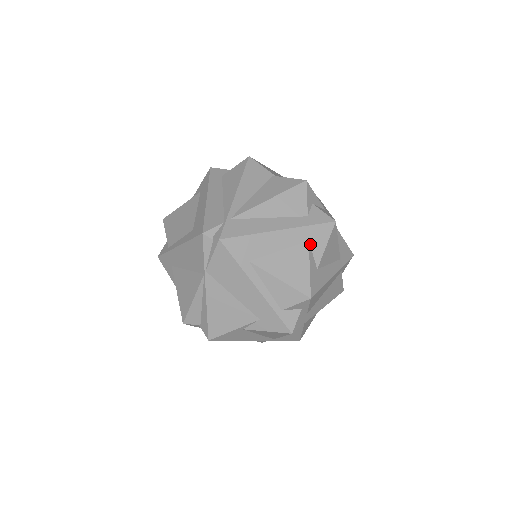
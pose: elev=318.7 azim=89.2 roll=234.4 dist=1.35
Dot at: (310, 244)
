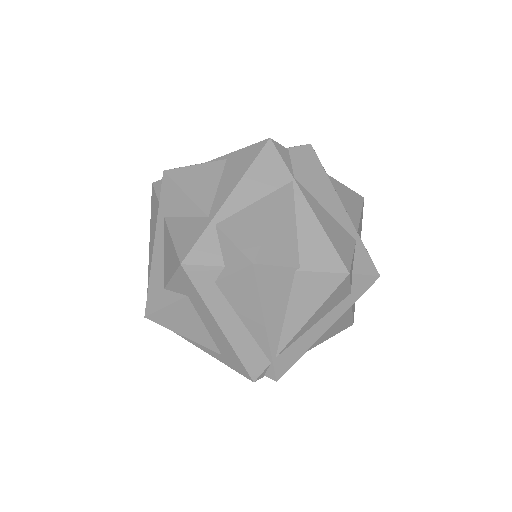
Dot at: occluded
